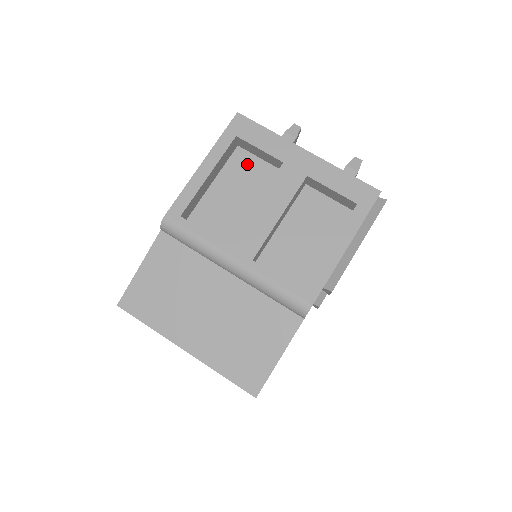
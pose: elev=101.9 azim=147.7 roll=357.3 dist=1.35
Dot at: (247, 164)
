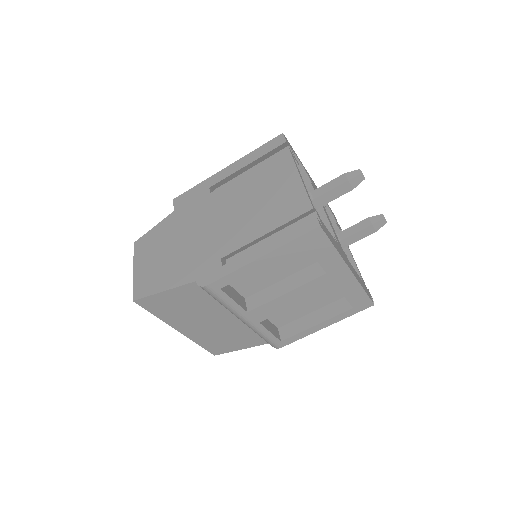
Dot at: occluded
